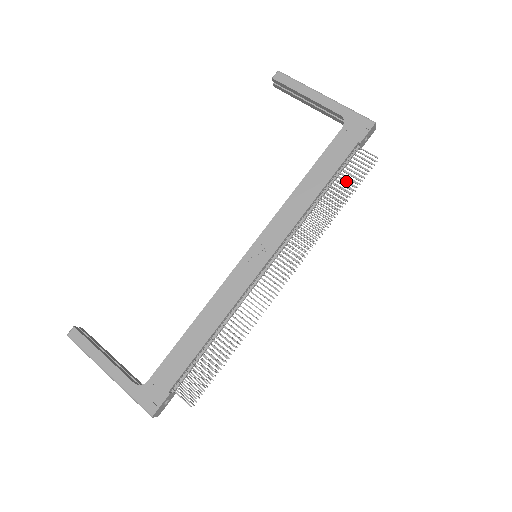
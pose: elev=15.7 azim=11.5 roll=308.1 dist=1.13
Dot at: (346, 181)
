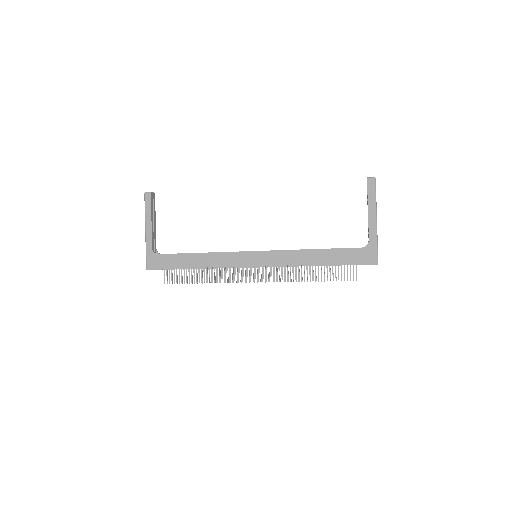
Dot at: occluded
